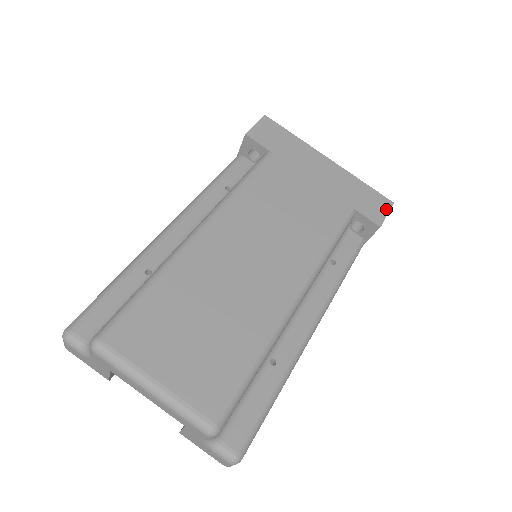
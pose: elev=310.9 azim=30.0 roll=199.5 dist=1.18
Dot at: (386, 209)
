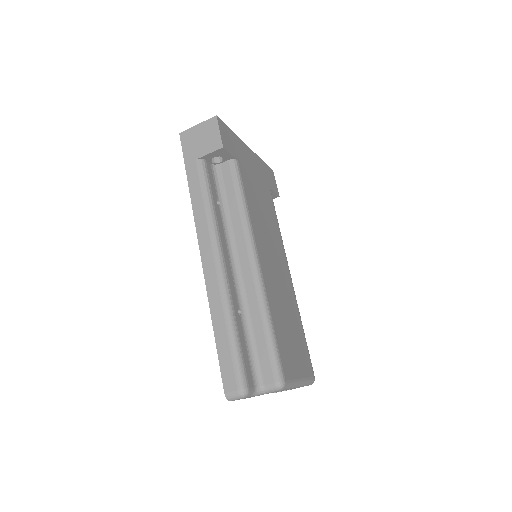
Dot at: occluded
